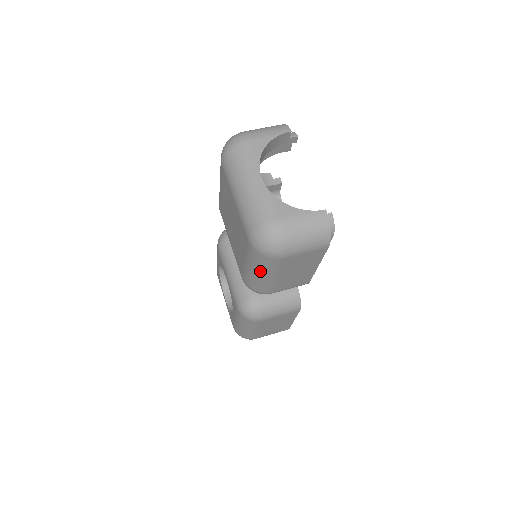
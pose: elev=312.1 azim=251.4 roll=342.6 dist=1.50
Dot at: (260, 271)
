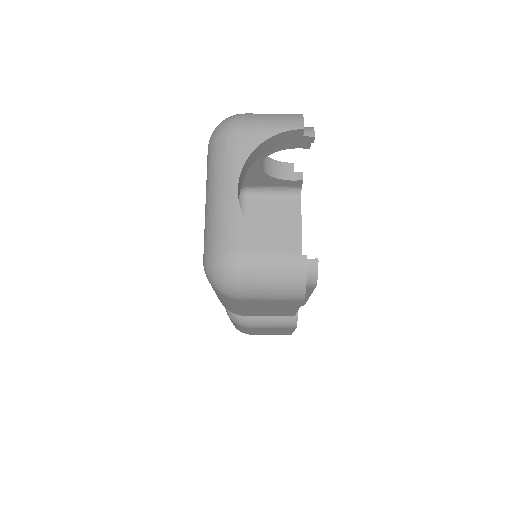
Dot at: (220, 298)
